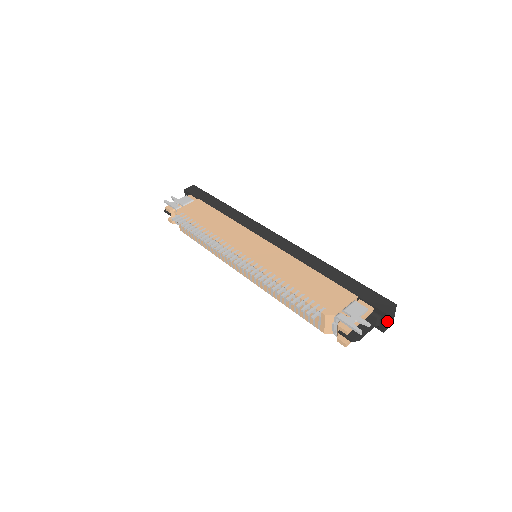
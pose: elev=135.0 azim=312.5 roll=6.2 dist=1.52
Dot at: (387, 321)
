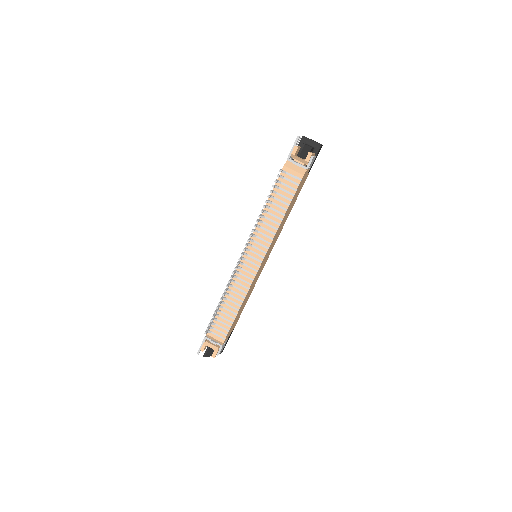
Dot at: (312, 141)
